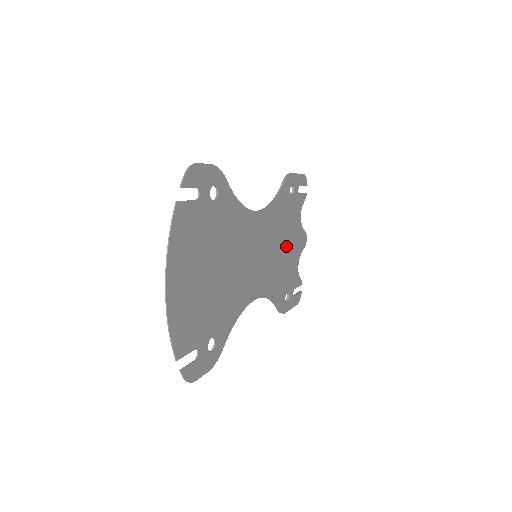
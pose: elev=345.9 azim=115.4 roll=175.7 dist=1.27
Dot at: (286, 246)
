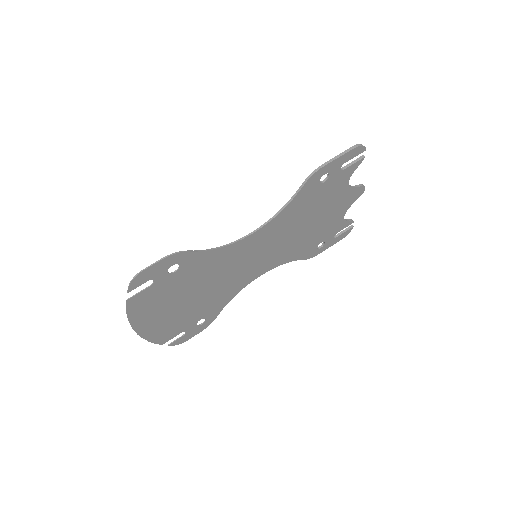
Dot at: (315, 220)
